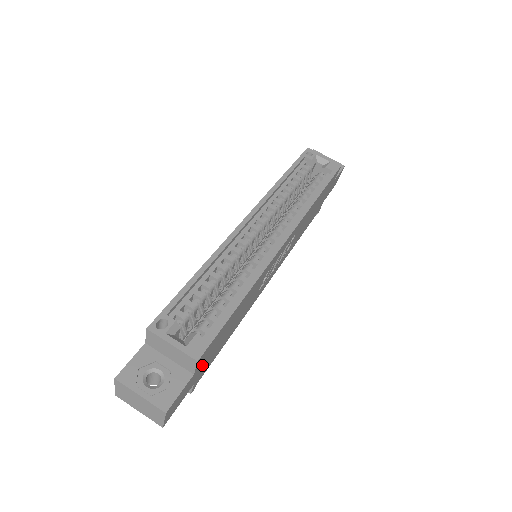
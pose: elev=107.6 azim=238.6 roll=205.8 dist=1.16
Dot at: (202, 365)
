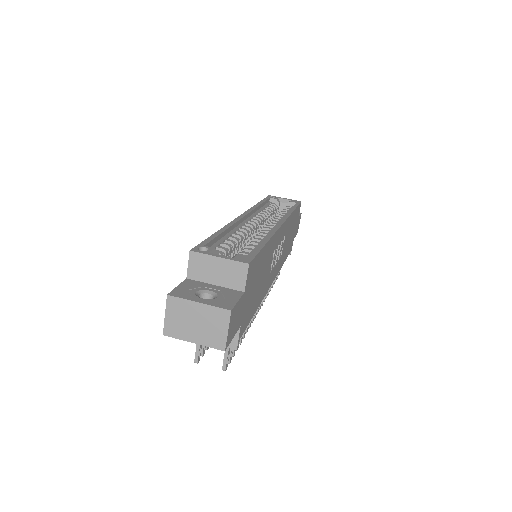
Dot at: (247, 296)
